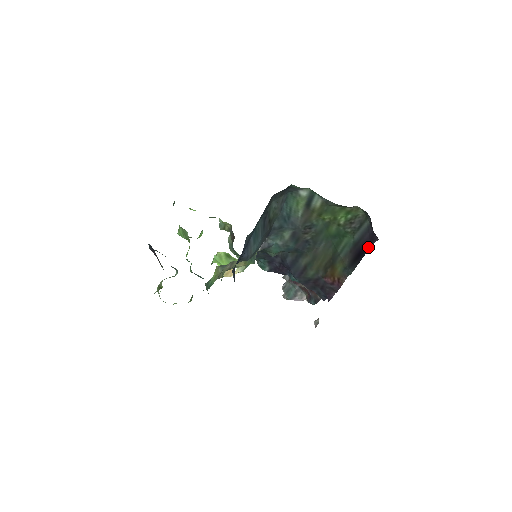
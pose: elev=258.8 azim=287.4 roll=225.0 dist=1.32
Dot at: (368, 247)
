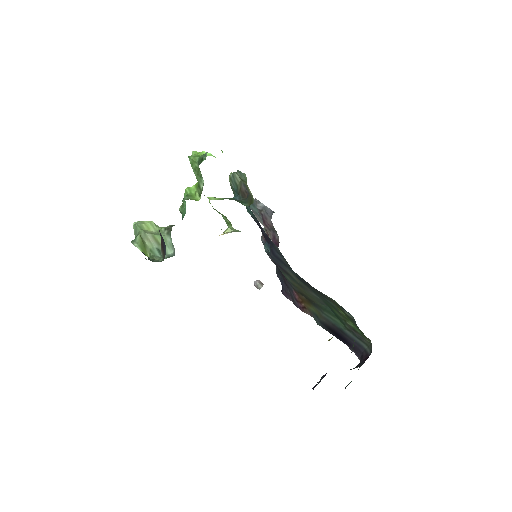
Dot at: (348, 344)
